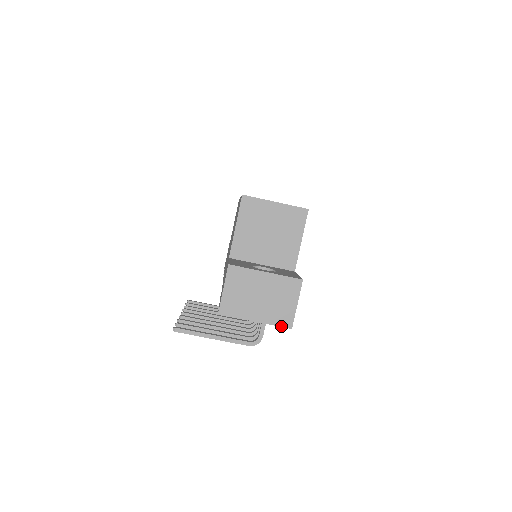
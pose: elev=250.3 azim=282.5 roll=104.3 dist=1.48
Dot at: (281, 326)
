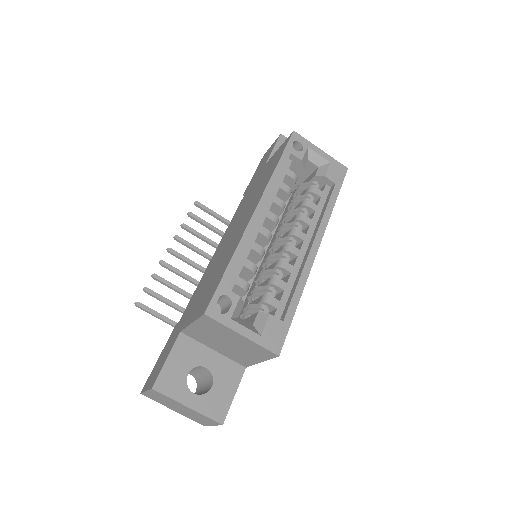
Dot at: occluded
